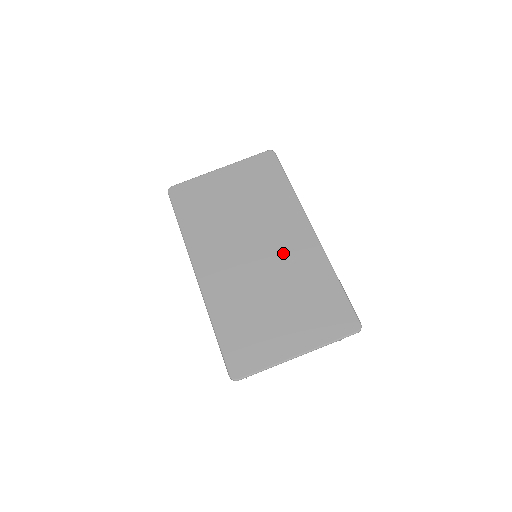
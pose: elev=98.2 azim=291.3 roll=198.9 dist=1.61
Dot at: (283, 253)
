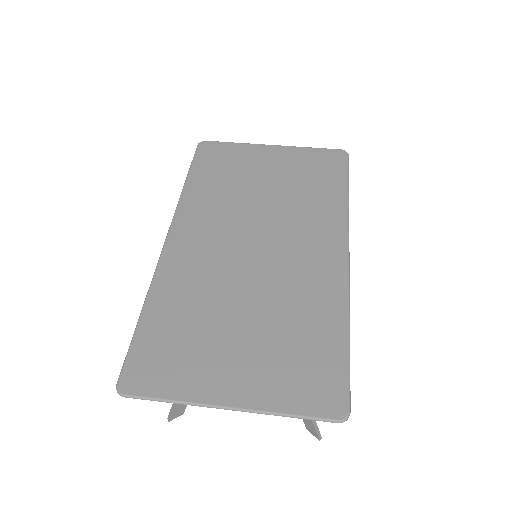
Dot at: (291, 264)
